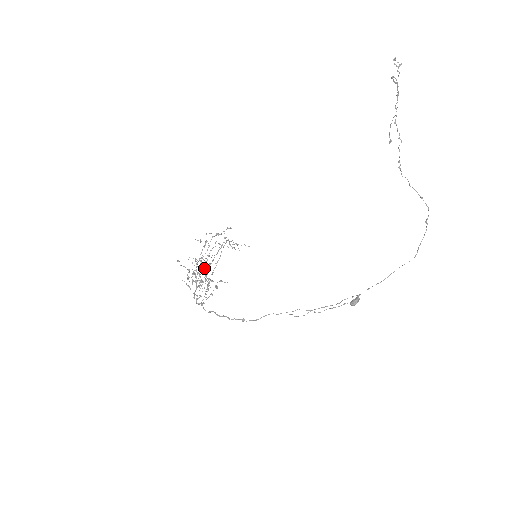
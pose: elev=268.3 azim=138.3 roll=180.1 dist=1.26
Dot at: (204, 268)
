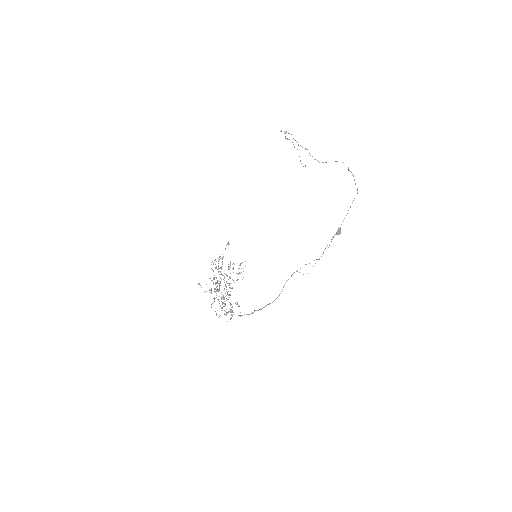
Dot at: occluded
